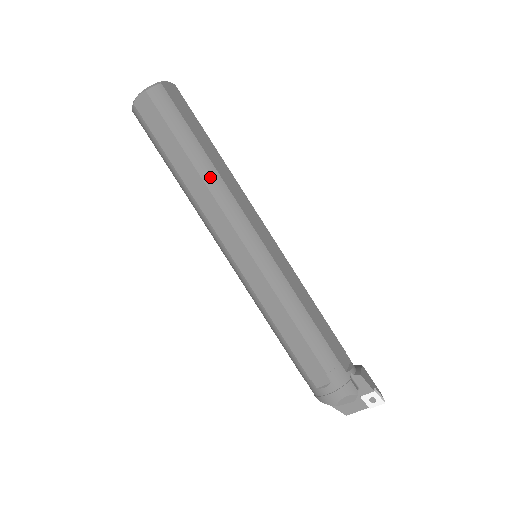
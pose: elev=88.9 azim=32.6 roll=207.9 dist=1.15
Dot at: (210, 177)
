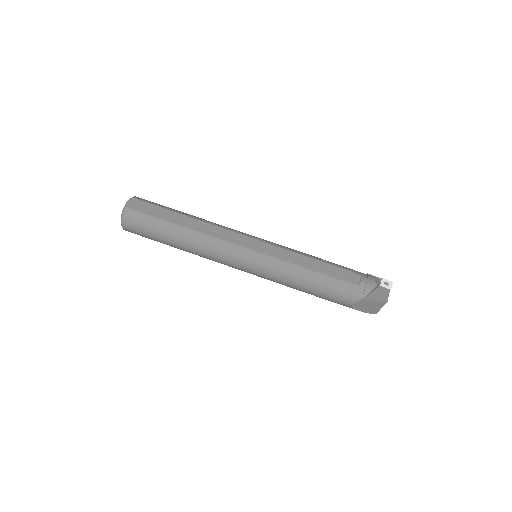
Dot at: (202, 219)
